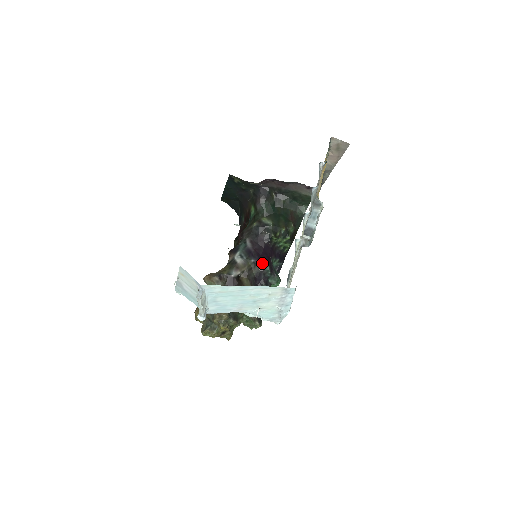
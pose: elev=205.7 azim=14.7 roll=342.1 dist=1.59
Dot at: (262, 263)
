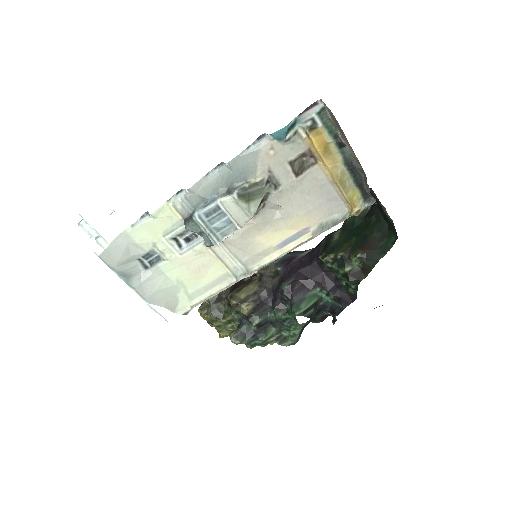
Dot at: (285, 278)
